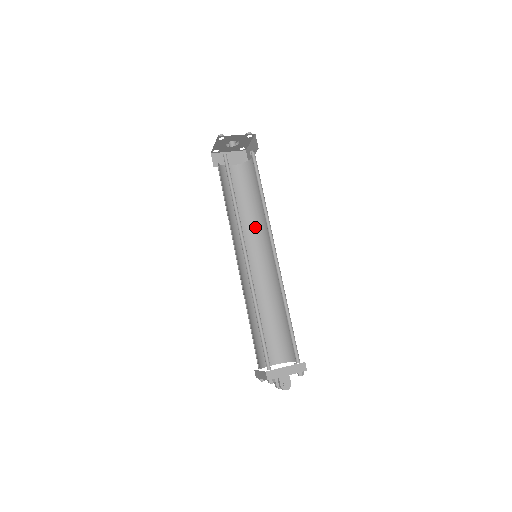
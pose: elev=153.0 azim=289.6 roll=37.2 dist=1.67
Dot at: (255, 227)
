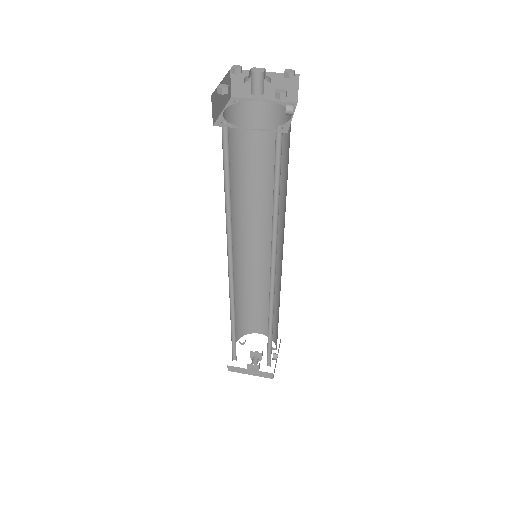
Dot at: occluded
